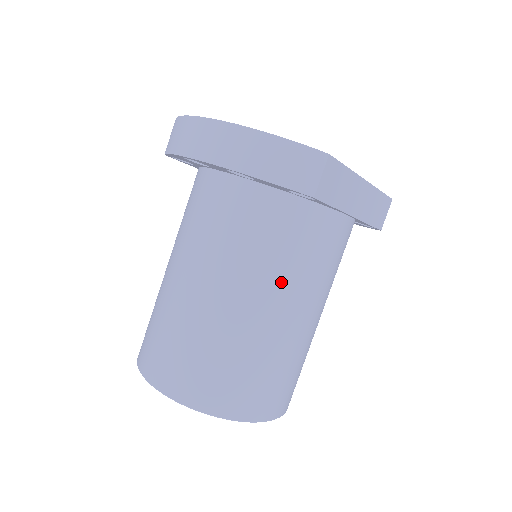
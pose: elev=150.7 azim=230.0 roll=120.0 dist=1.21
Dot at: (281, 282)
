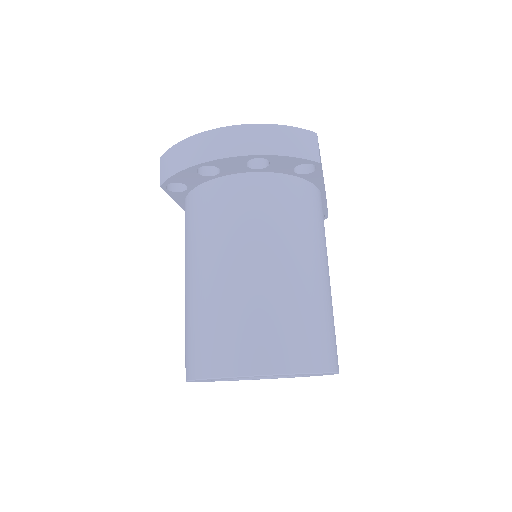
Dot at: (309, 243)
